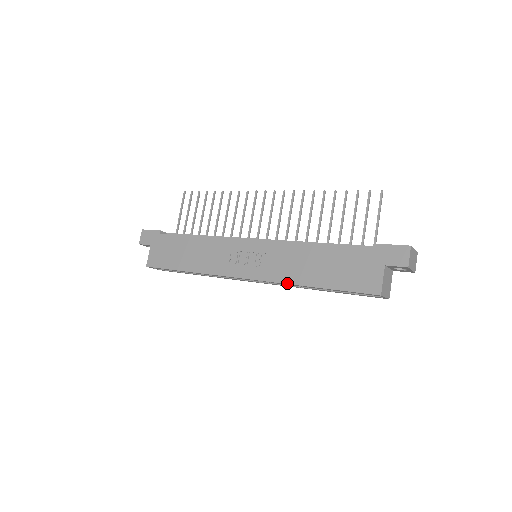
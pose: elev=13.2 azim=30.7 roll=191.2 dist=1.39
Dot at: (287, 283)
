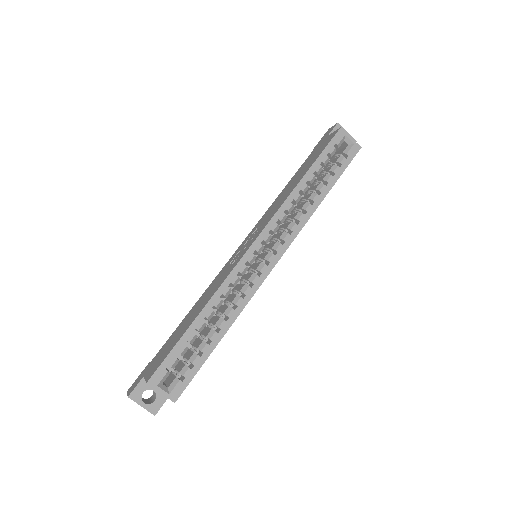
Dot at: (285, 199)
